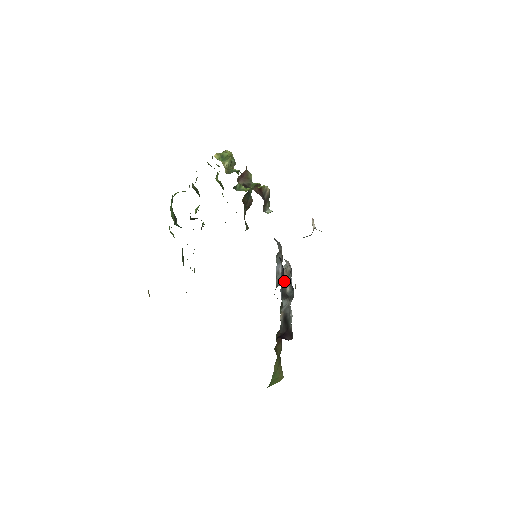
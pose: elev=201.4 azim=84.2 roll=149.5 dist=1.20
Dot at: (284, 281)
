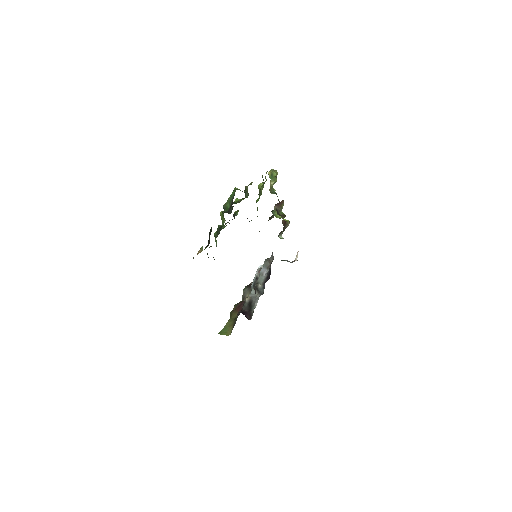
Dot at: occluded
